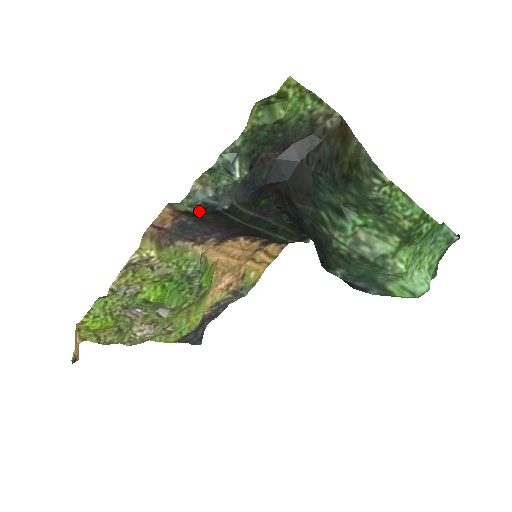
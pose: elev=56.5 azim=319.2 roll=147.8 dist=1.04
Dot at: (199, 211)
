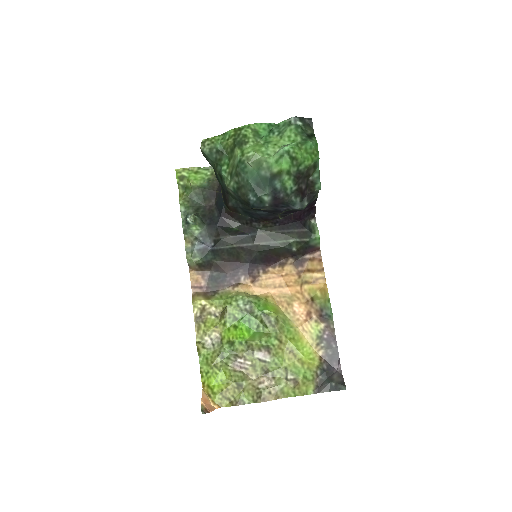
Dot at: (202, 257)
